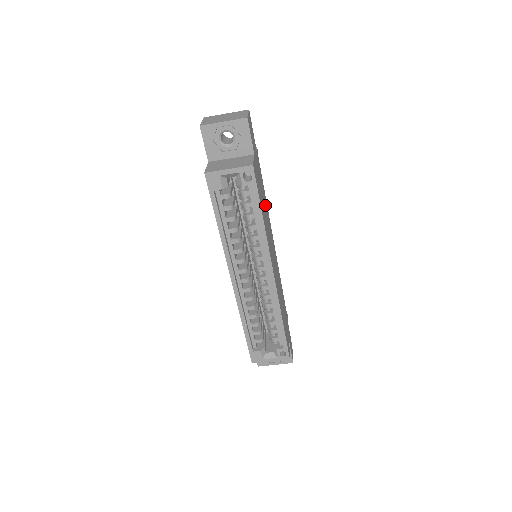
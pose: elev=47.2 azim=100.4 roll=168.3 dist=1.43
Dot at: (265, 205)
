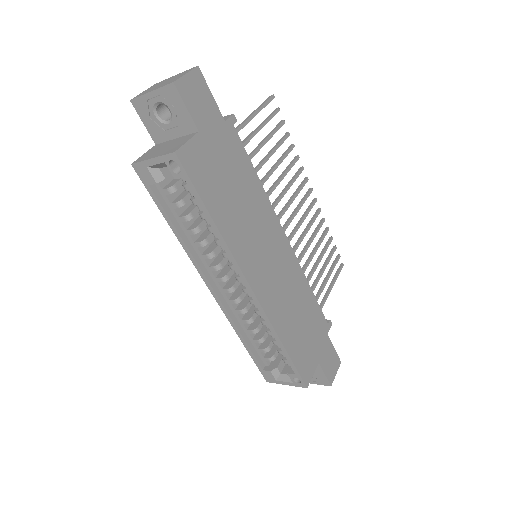
Dot at: (248, 193)
